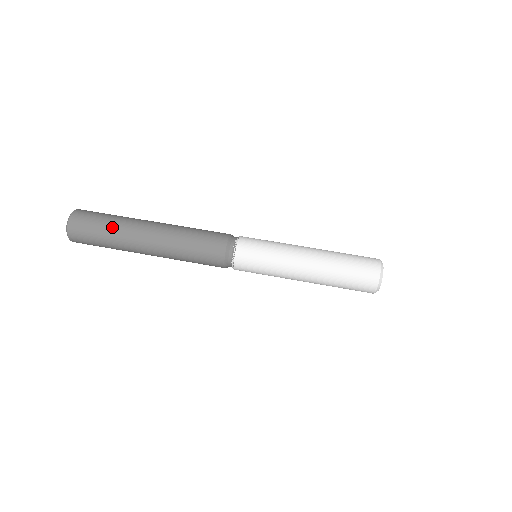
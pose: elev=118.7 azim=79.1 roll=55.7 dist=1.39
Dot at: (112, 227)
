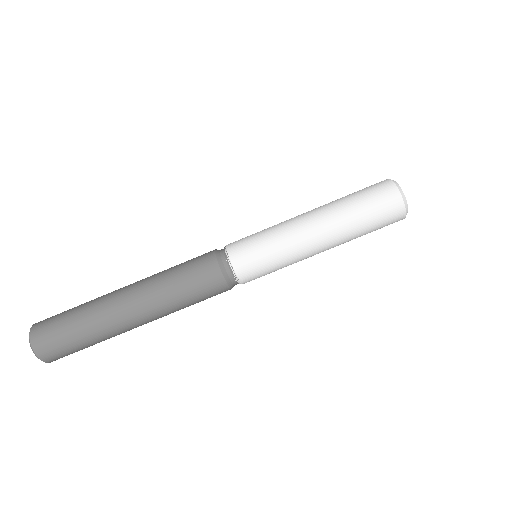
Dot at: (85, 329)
